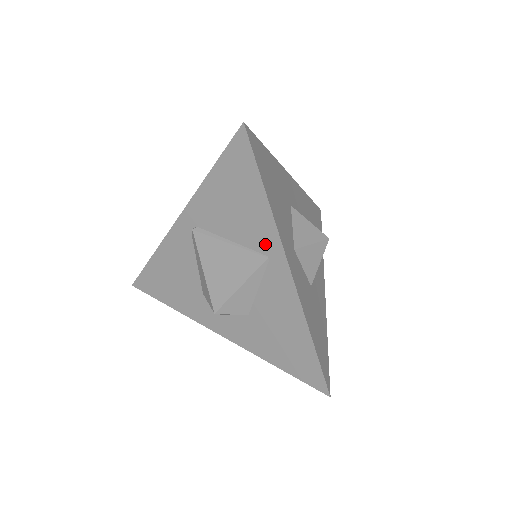
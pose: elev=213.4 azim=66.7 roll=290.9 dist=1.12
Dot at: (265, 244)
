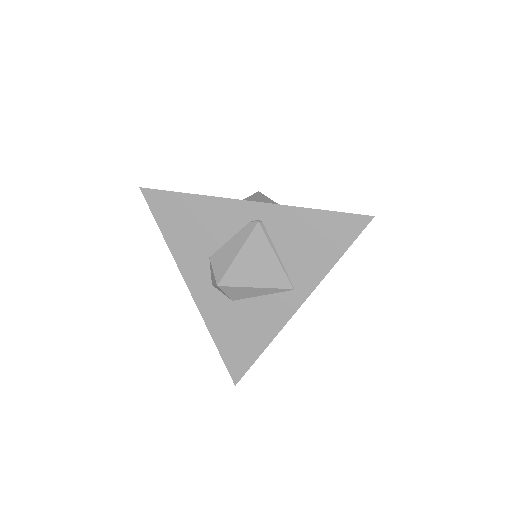
Dot at: (301, 281)
